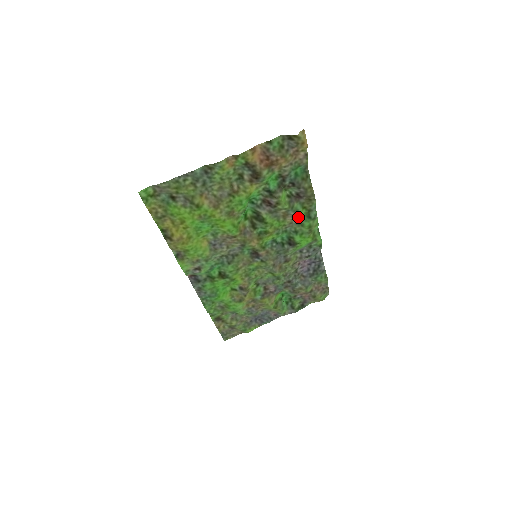
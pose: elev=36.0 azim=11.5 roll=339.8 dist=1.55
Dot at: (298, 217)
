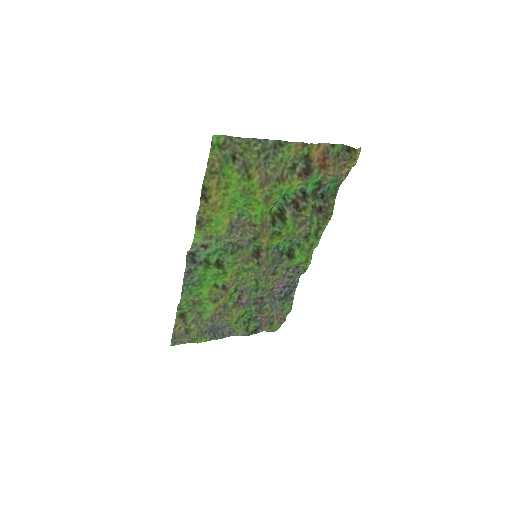
Dot at: (309, 230)
